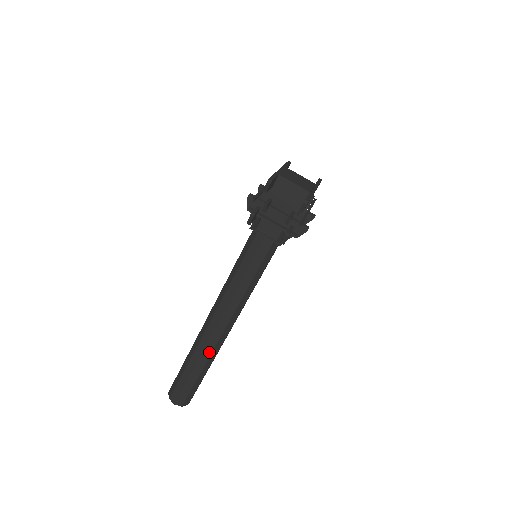
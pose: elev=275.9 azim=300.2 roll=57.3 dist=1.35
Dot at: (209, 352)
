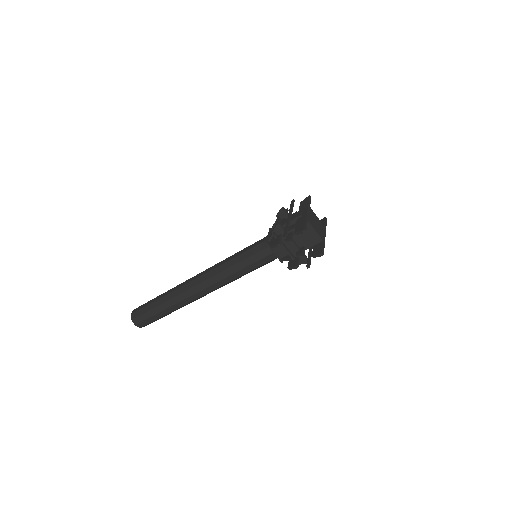
Dot at: (184, 303)
